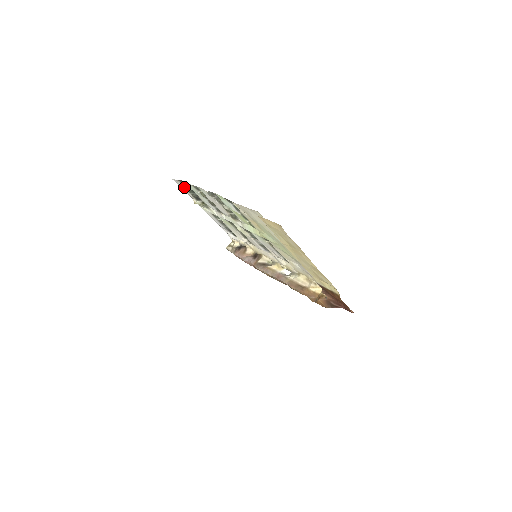
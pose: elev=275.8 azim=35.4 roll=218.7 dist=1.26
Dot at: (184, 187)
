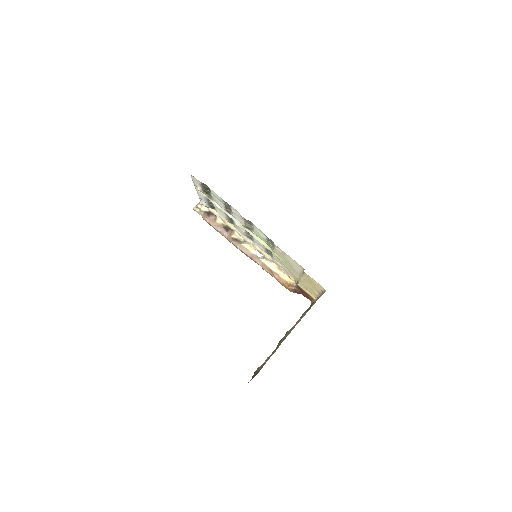
Dot at: (201, 185)
